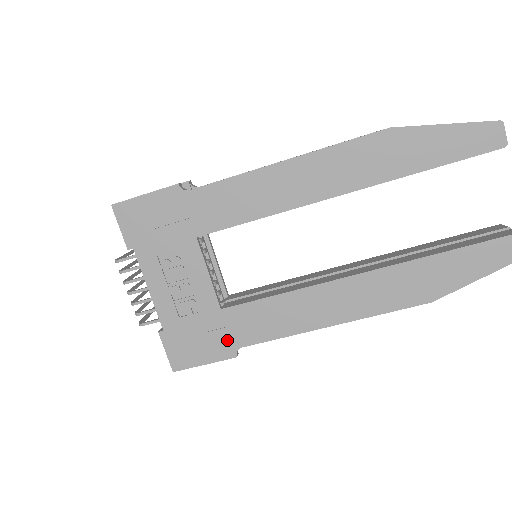
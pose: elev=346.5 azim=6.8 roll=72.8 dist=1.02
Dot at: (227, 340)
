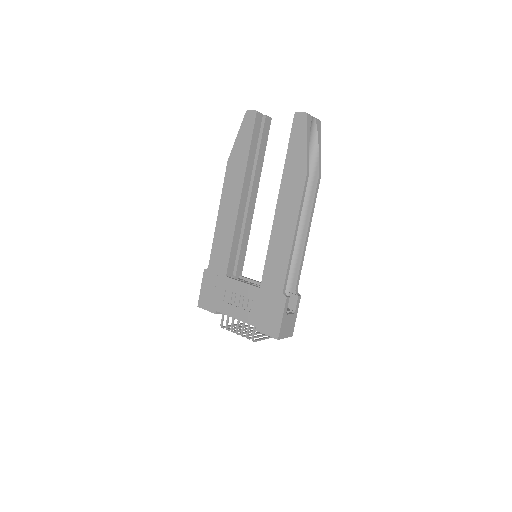
Dot at: (276, 296)
